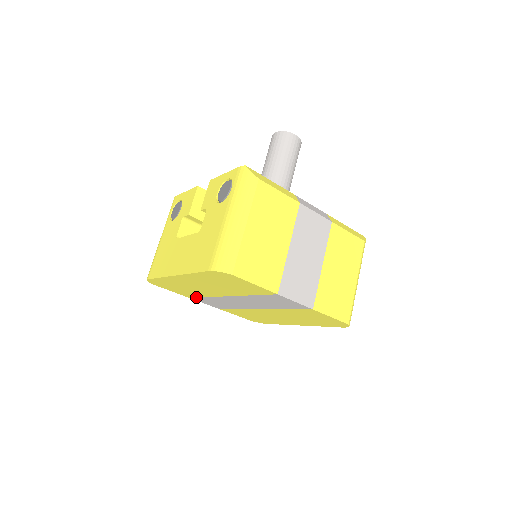
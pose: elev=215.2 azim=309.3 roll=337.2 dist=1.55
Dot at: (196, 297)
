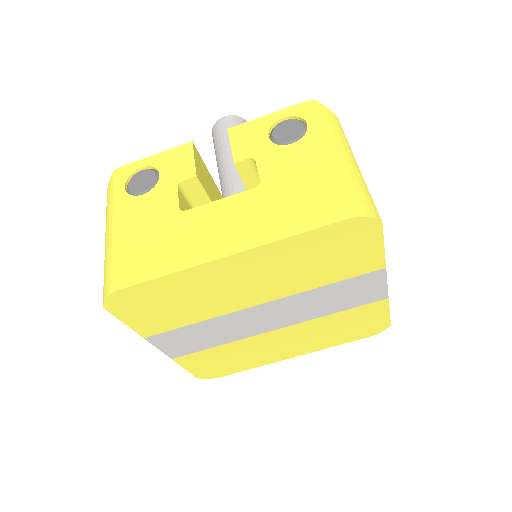
Dot at: (168, 330)
